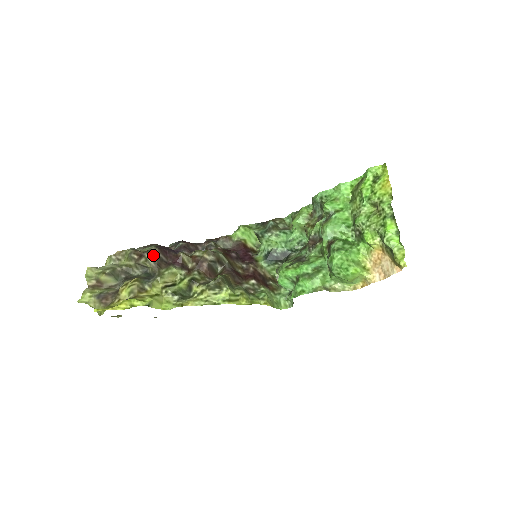
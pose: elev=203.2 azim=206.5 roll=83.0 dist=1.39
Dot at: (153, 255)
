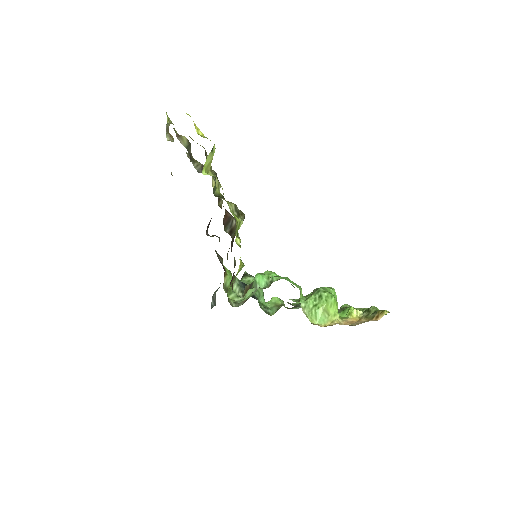
Dot at: (216, 175)
